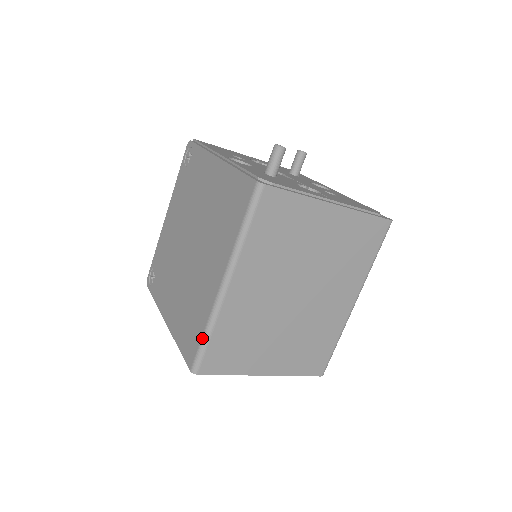
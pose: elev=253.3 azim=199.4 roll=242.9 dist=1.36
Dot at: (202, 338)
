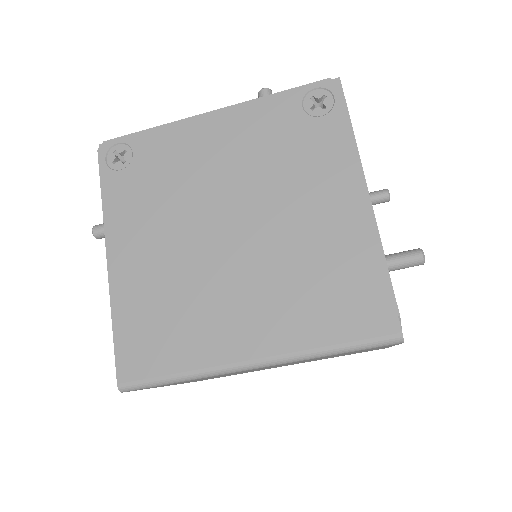
Dot at: (168, 377)
